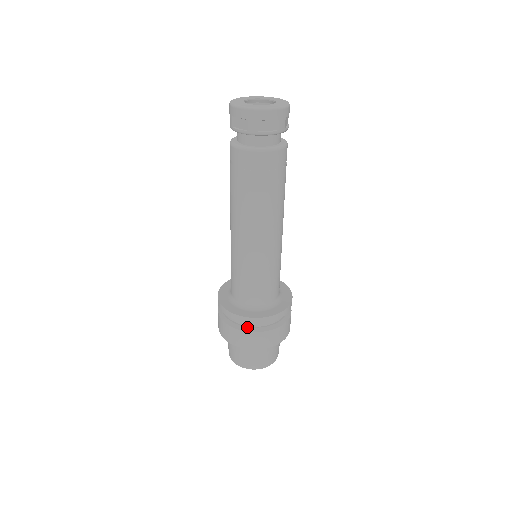
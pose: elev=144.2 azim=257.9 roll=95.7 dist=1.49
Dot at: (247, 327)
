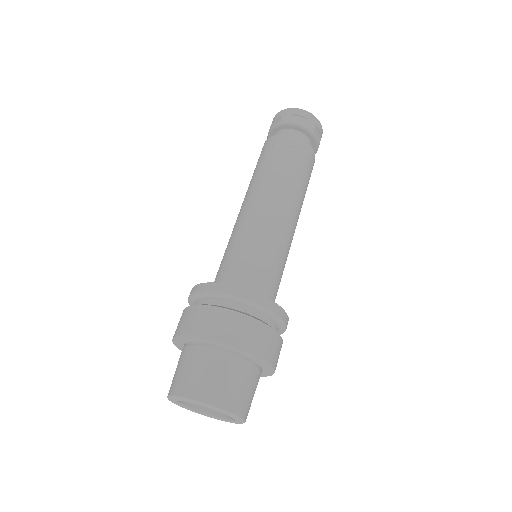
Dot at: (211, 304)
